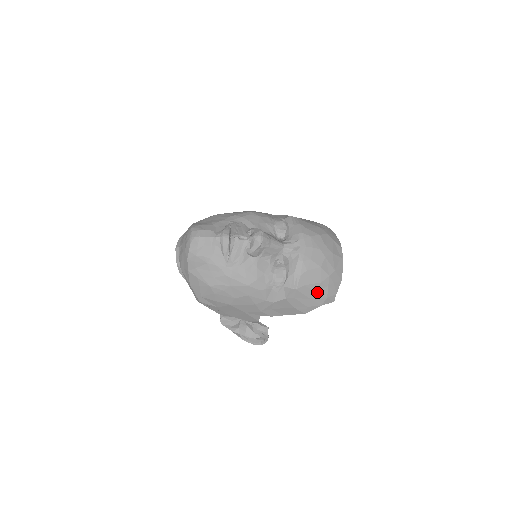
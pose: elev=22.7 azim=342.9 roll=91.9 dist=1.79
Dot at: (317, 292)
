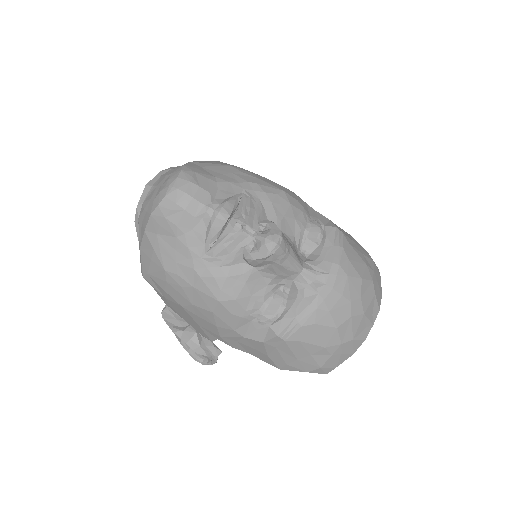
Dot at: (312, 356)
